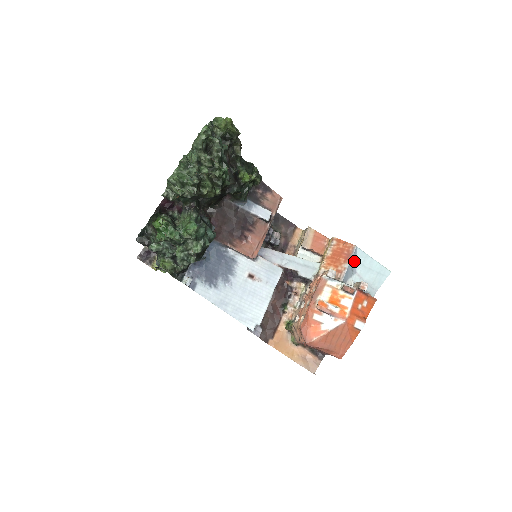
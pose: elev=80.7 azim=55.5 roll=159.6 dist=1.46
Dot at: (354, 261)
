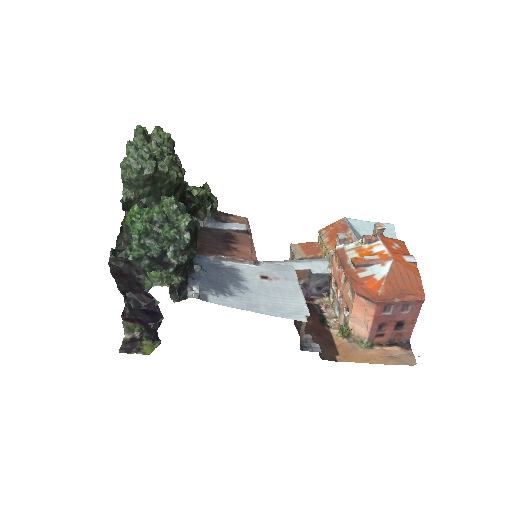
Dot at: (354, 229)
